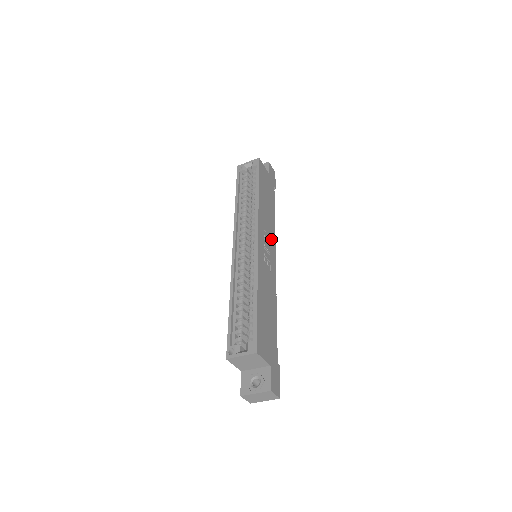
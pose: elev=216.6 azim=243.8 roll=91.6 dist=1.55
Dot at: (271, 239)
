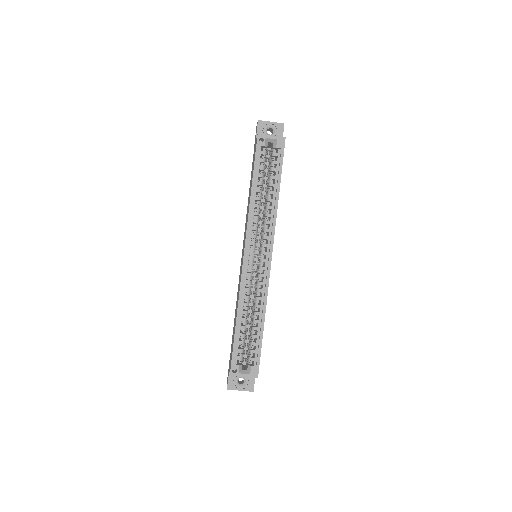
Dot at: occluded
